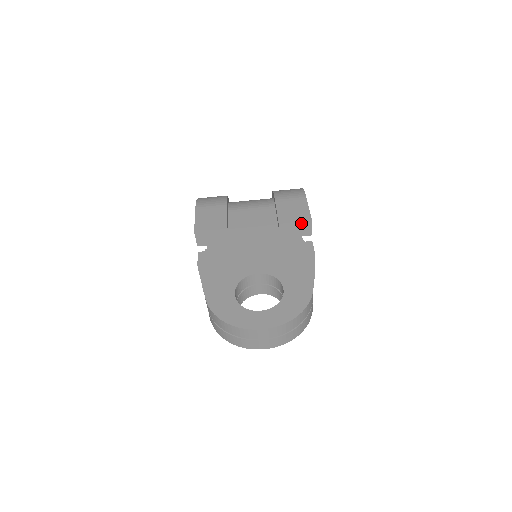
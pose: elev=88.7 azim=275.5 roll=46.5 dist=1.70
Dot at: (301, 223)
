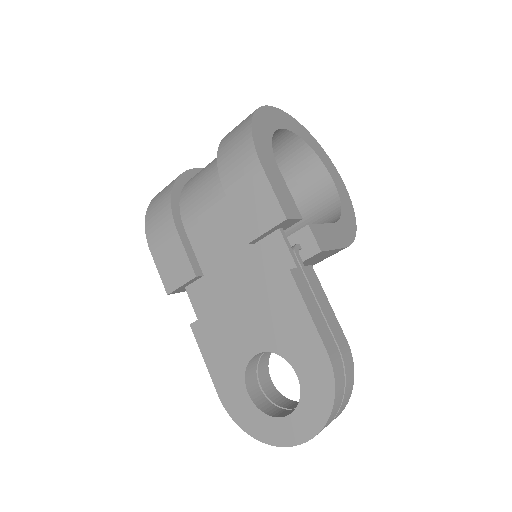
Dot at: (274, 227)
